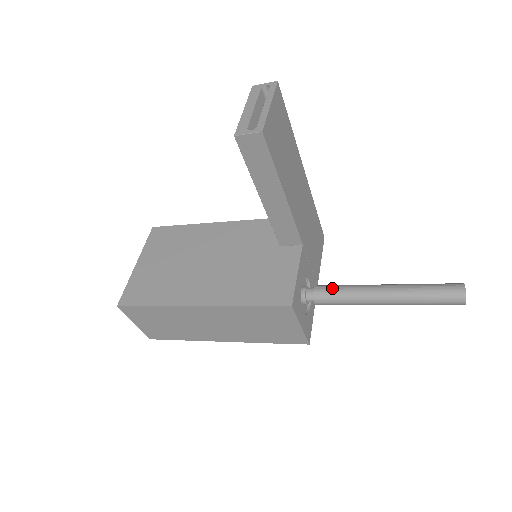
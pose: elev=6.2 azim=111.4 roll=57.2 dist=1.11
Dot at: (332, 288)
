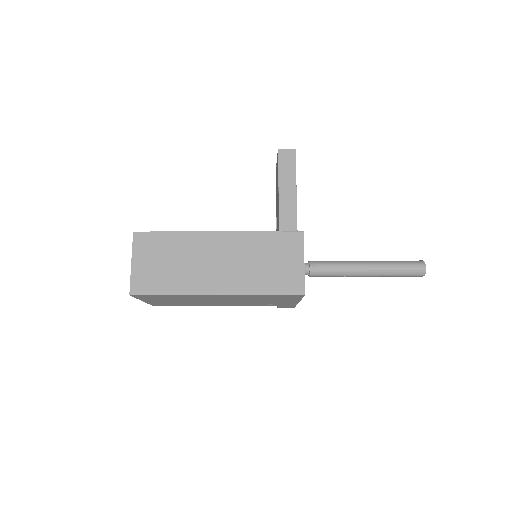
Dot at: (324, 261)
